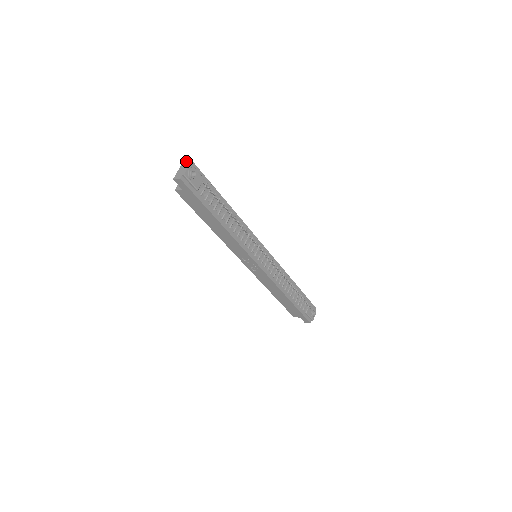
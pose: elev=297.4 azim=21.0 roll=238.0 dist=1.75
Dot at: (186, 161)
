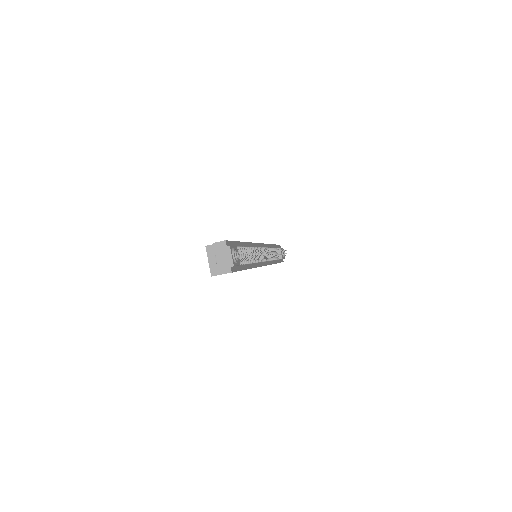
Dot at: (219, 244)
